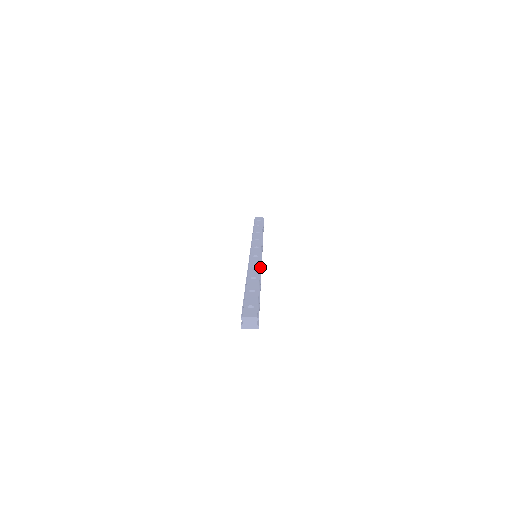
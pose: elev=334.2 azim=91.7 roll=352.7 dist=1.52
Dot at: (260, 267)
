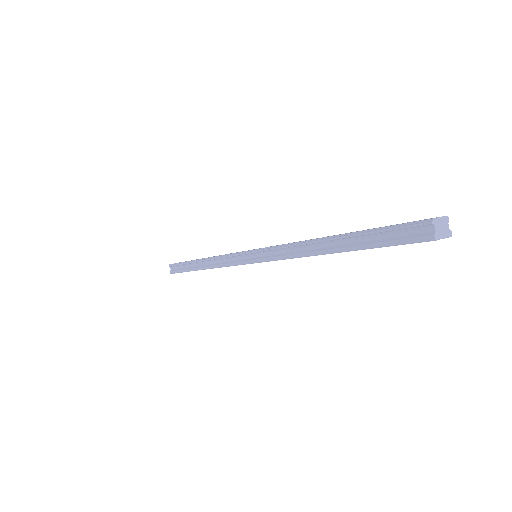
Dot at: occluded
